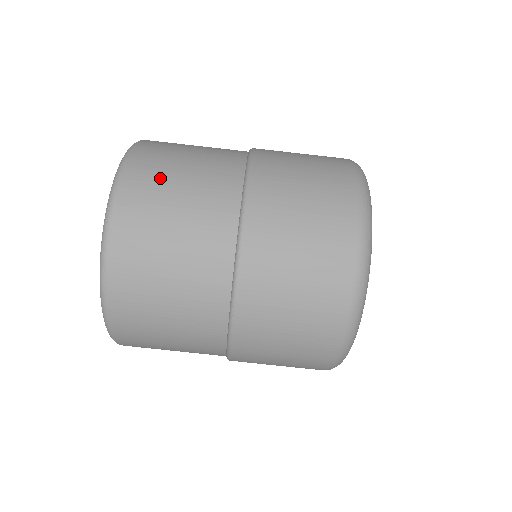
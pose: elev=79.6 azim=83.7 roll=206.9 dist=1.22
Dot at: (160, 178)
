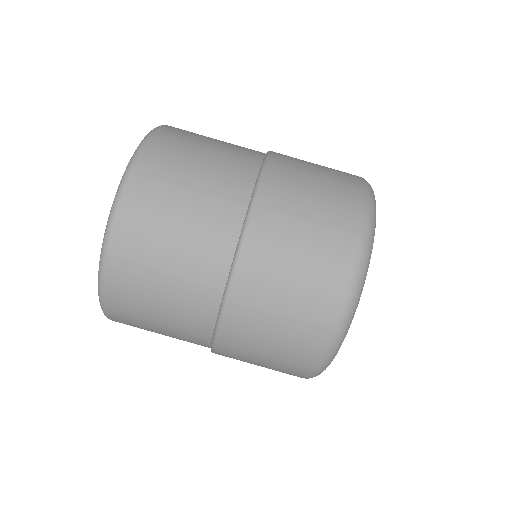
Dot at: (157, 214)
